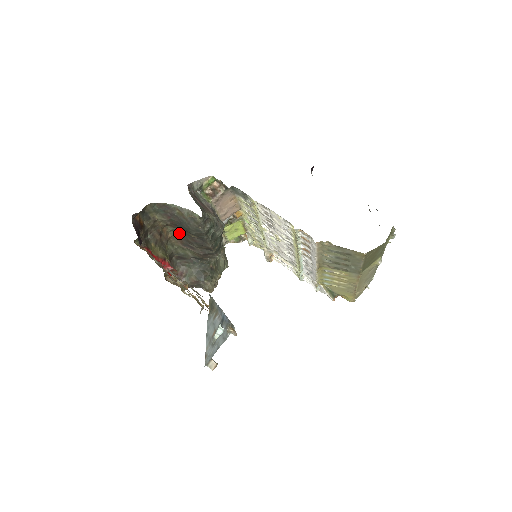
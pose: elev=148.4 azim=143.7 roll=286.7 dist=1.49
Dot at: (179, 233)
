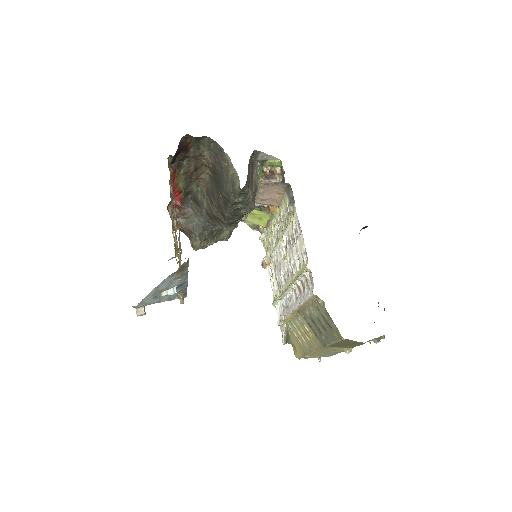
Dot at: (212, 181)
